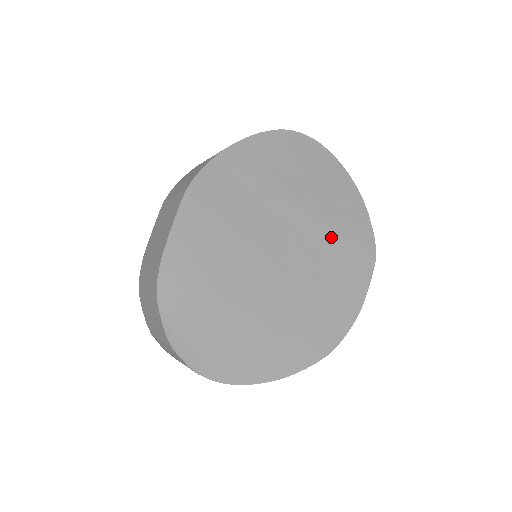
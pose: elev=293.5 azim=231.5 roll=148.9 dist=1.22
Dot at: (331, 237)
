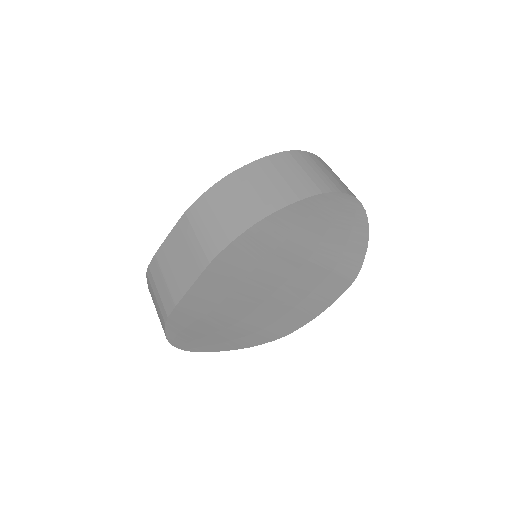
Dot at: (325, 272)
